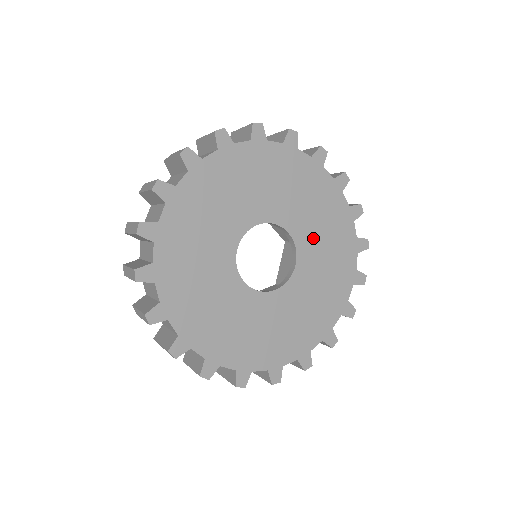
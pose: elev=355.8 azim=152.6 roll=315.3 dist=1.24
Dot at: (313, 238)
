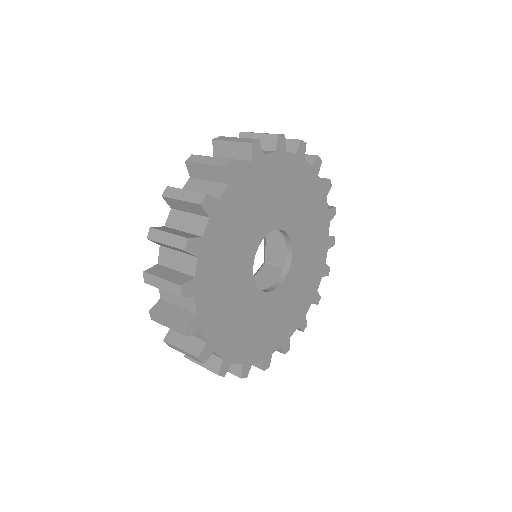
Dot at: (300, 269)
